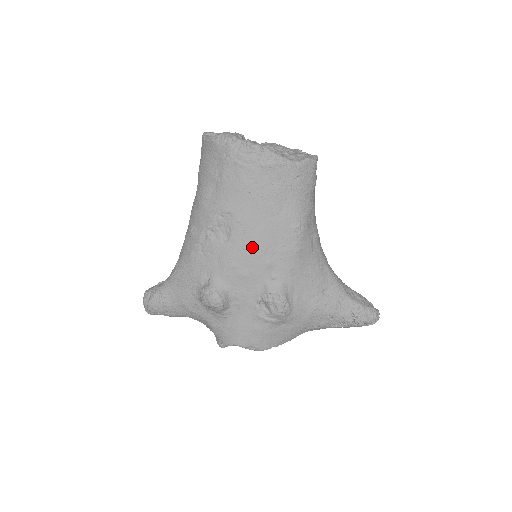
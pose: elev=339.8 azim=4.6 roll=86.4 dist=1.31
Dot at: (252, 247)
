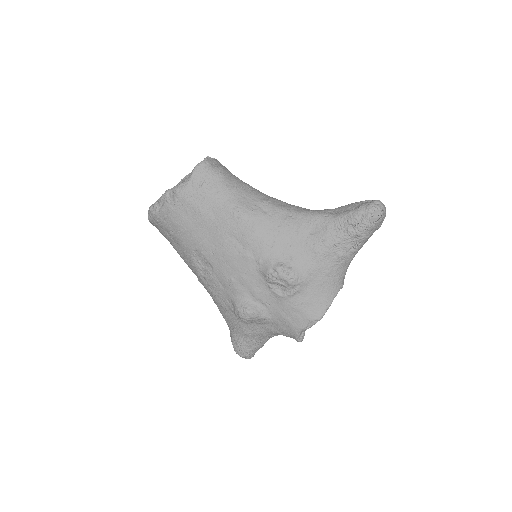
Dot at: (225, 256)
